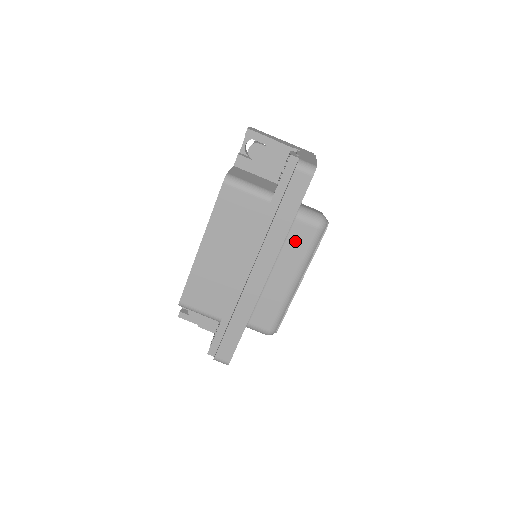
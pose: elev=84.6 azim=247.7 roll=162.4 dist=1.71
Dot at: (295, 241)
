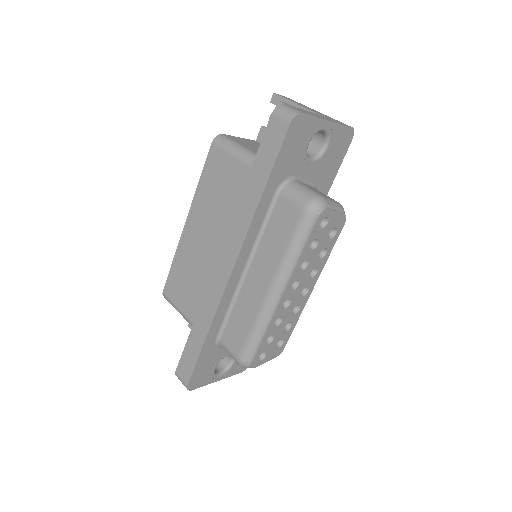
Dot at: (276, 227)
